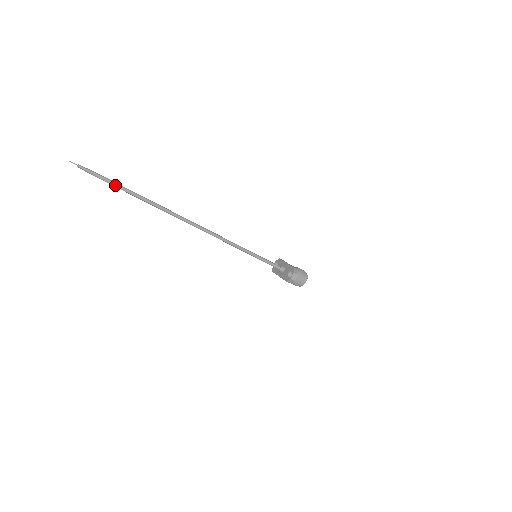
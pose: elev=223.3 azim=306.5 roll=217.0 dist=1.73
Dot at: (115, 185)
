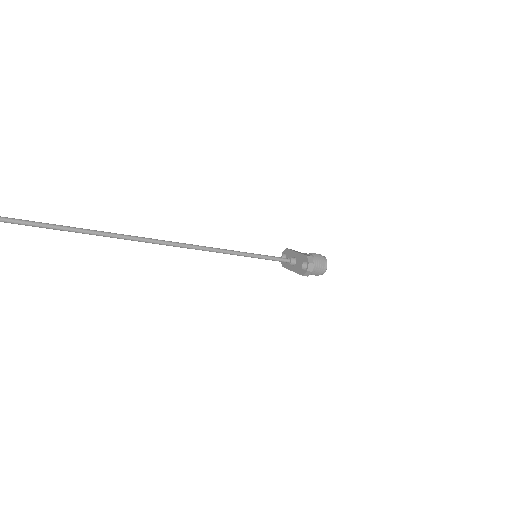
Dot at: (45, 226)
